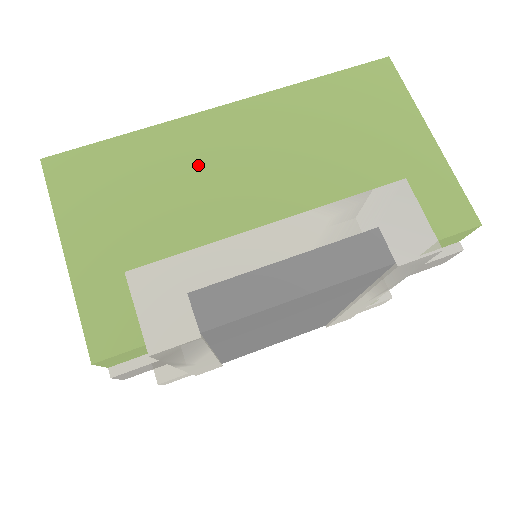
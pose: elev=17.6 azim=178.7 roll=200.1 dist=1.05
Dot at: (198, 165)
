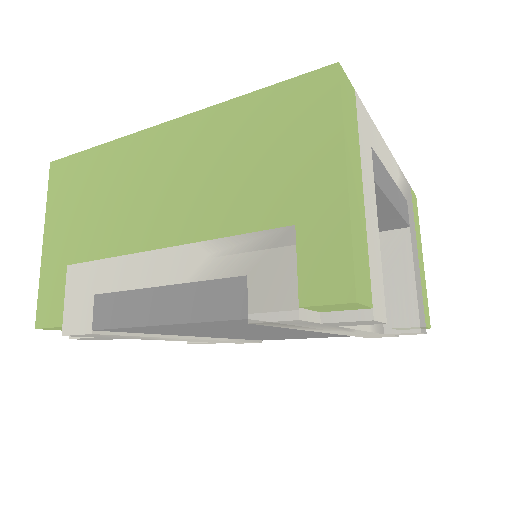
Dot at: (133, 181)
